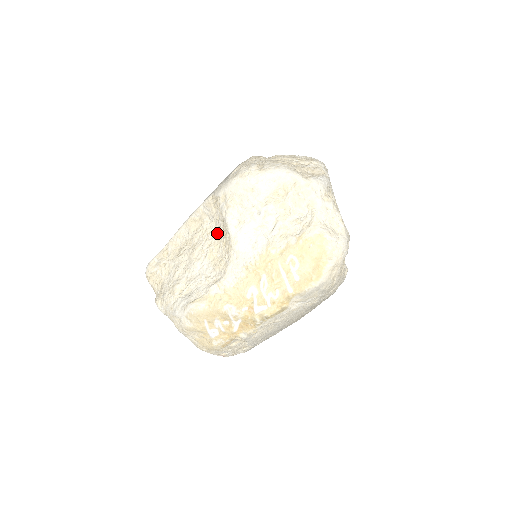
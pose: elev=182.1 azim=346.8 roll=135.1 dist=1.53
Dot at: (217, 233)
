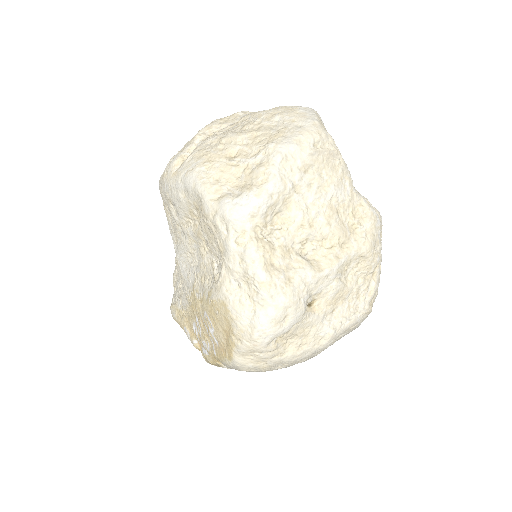
Dot at: occluded
